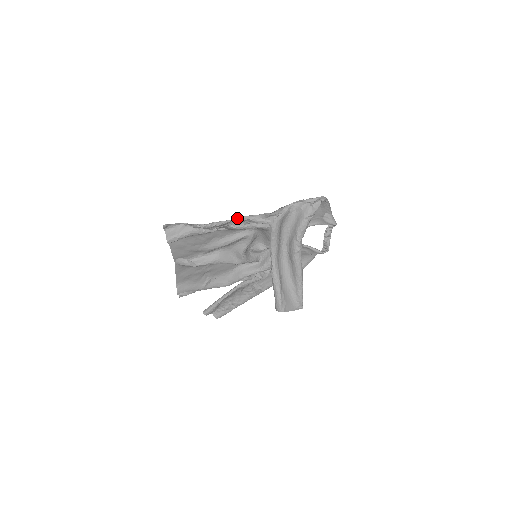
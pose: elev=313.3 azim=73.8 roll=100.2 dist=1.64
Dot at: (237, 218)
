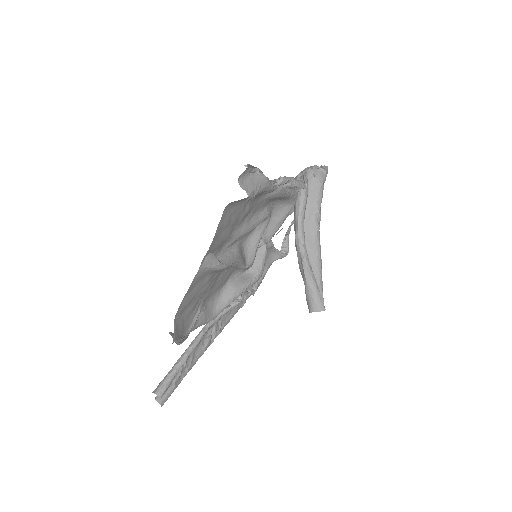
Dot at: occluded
